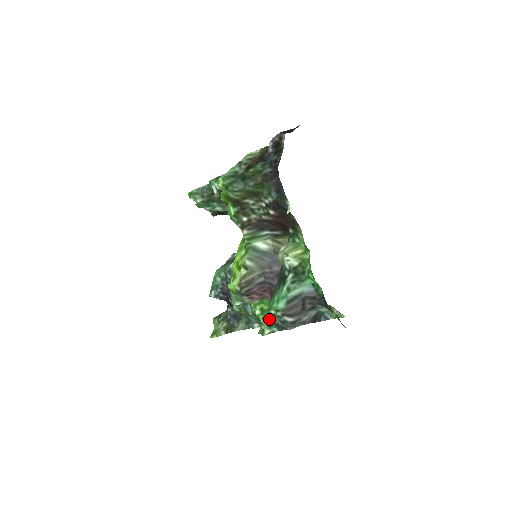
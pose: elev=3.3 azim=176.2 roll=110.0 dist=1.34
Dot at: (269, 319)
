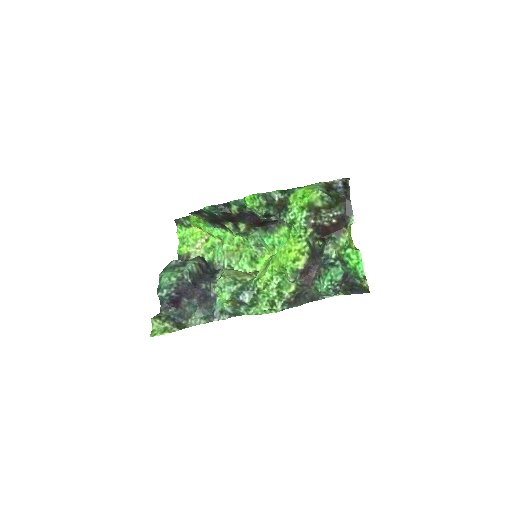
Dot at: (325, 289)
